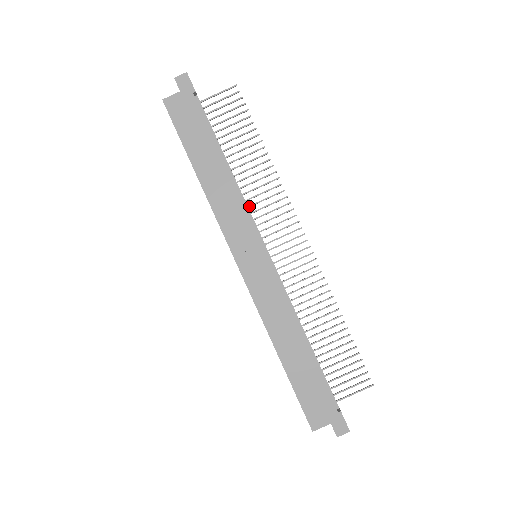
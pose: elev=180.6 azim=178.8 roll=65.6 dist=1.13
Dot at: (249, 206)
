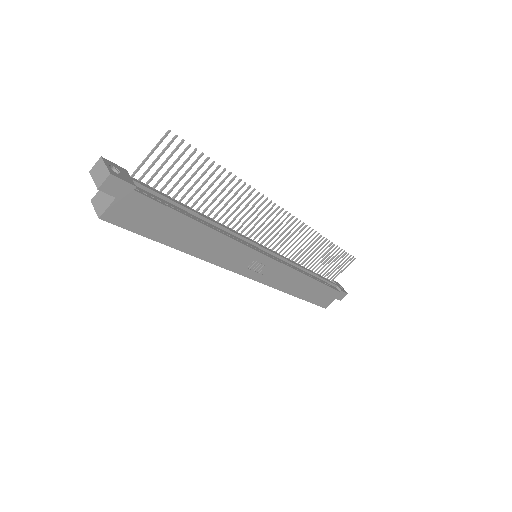
Dot at: (234, 227)
